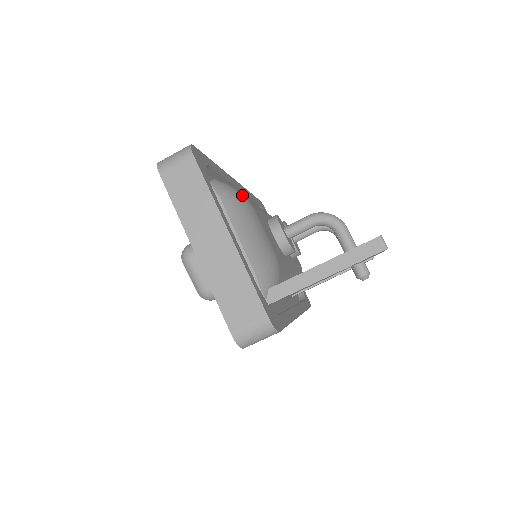
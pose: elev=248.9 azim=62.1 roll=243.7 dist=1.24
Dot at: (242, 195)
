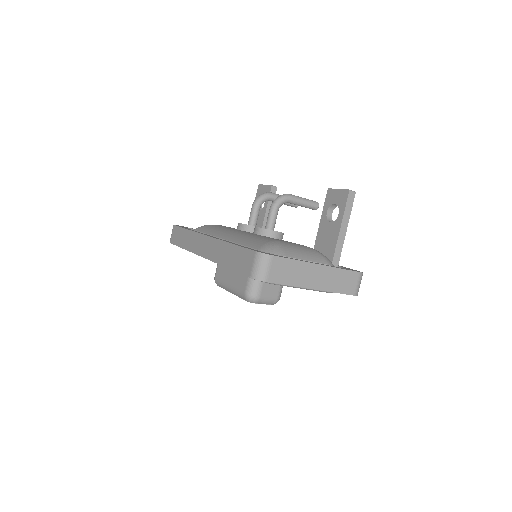
Dot at: (273, 242)
